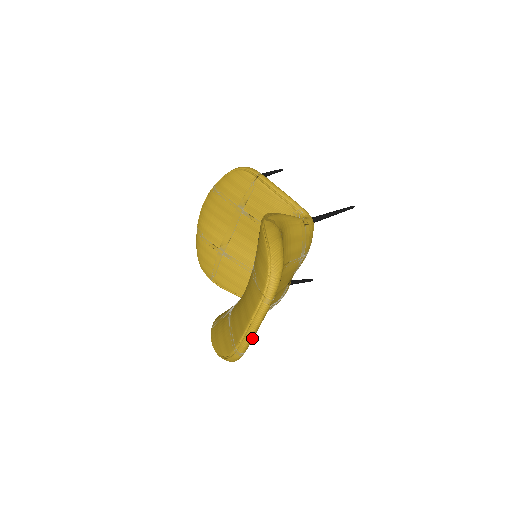
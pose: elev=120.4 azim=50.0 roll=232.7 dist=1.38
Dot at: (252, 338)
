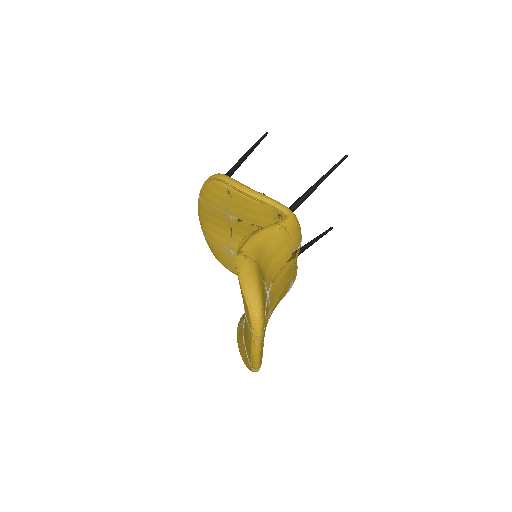
Dot at: (259, 361)
